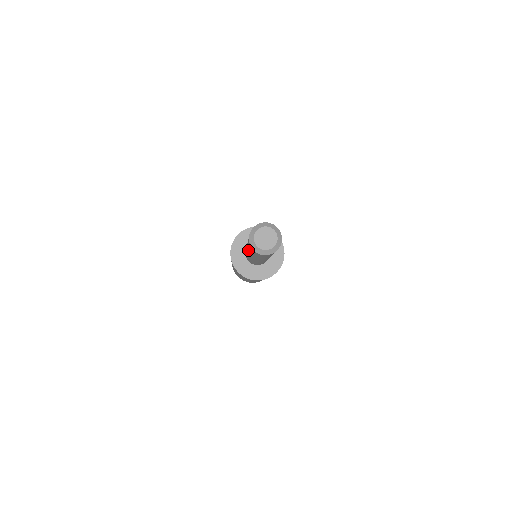
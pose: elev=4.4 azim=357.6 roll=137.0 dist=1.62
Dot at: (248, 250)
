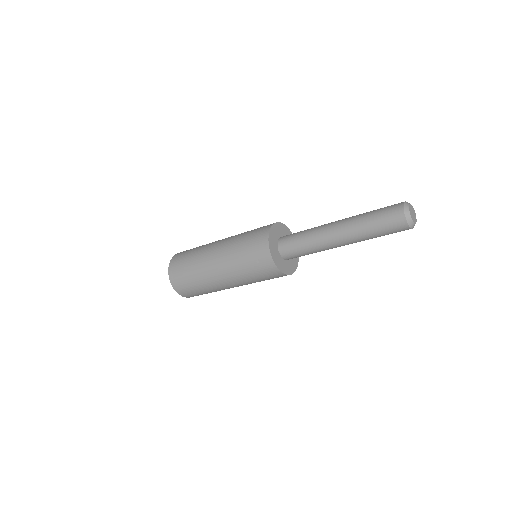
Dot at: (359, 239)
